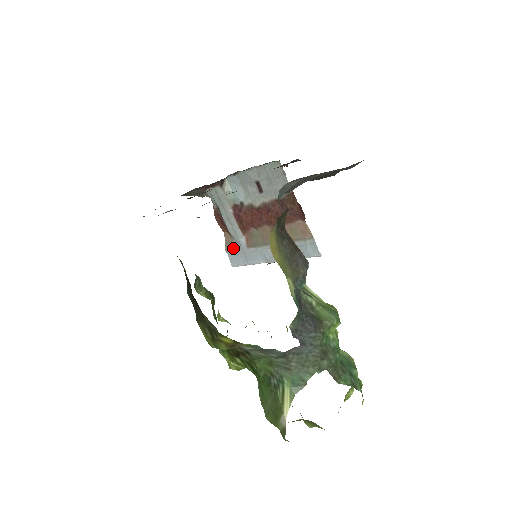
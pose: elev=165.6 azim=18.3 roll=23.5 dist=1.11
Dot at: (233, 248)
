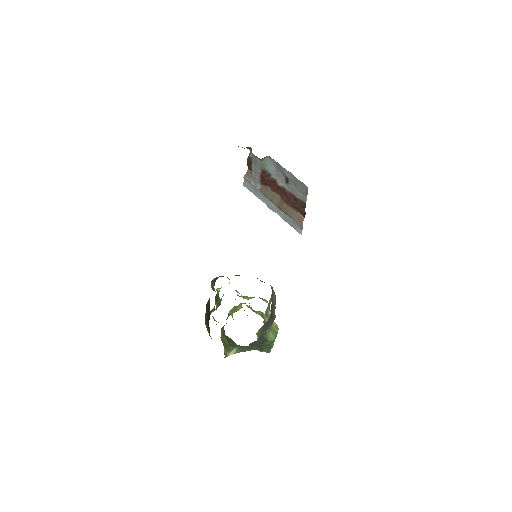
Dot at: (250, 181)
